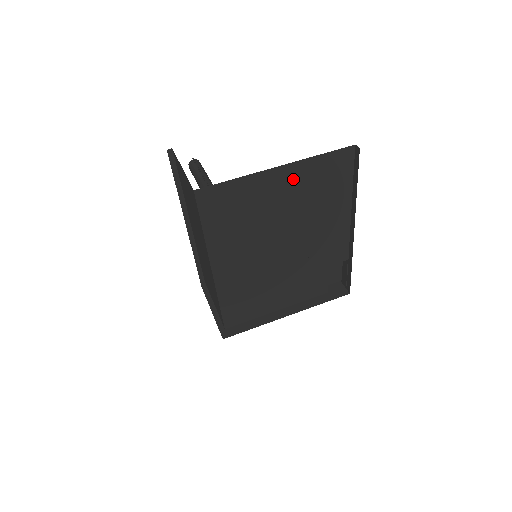
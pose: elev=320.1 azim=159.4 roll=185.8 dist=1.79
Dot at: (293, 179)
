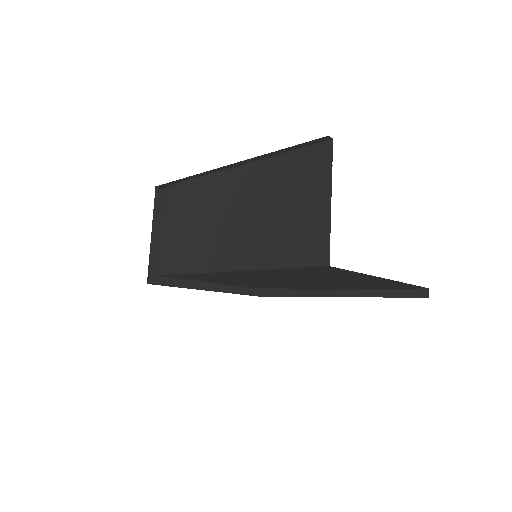
Dot at: (376, 281)
